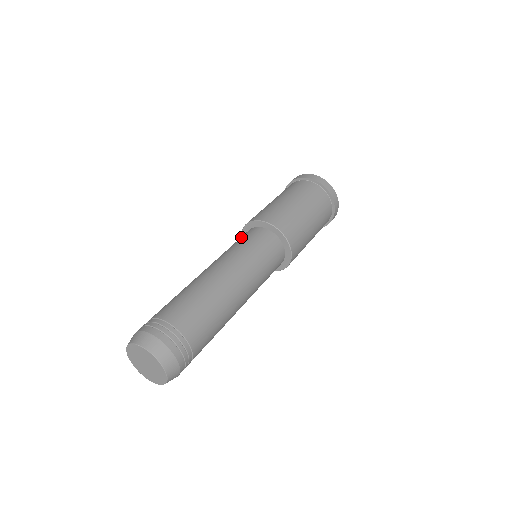
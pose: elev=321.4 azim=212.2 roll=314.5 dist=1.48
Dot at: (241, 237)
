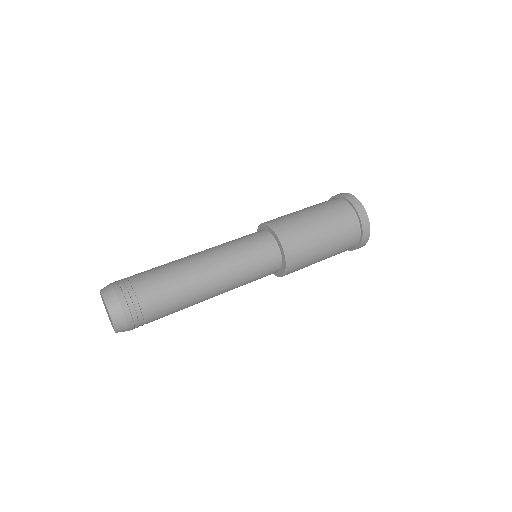
Dot at: occluded
